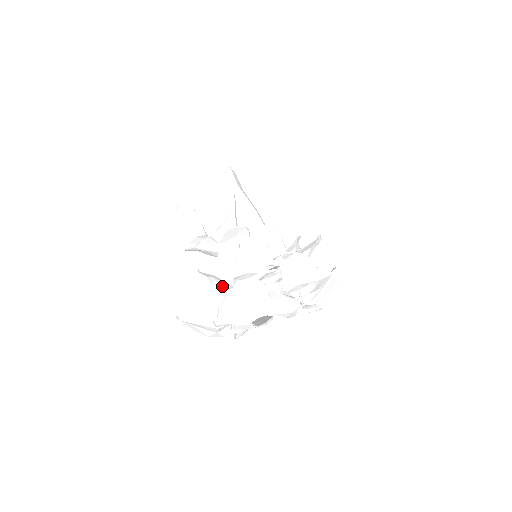
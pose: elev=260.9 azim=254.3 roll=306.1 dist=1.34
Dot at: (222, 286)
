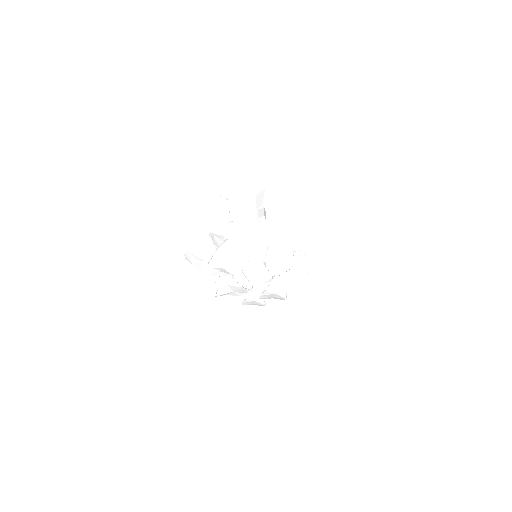
Dot at: occluded
